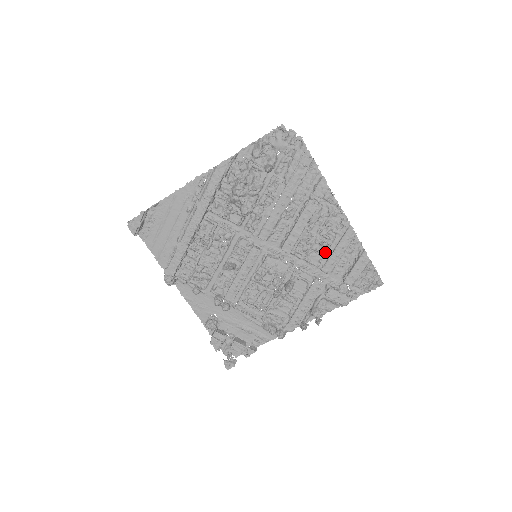
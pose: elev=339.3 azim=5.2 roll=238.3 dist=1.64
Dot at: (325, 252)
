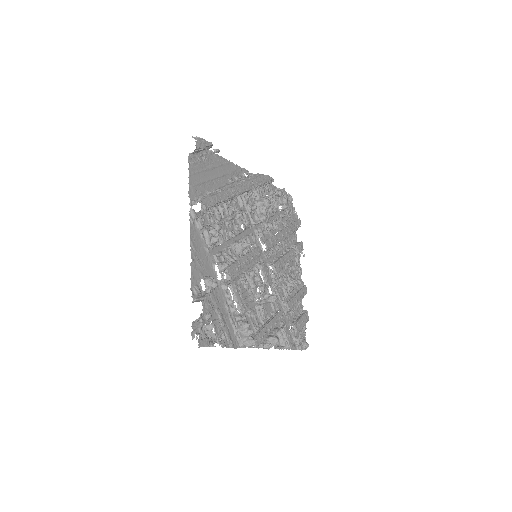
Dot at: (288, 294)
